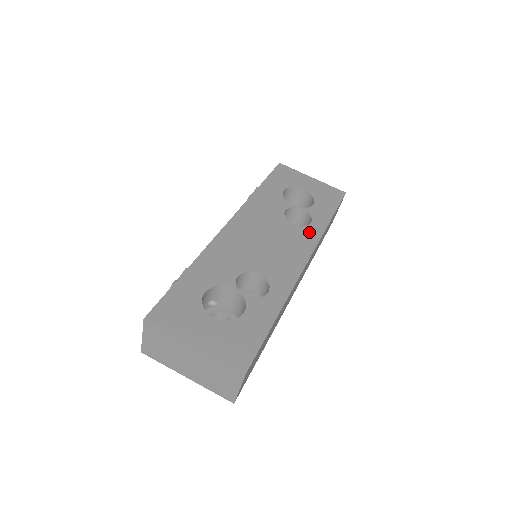
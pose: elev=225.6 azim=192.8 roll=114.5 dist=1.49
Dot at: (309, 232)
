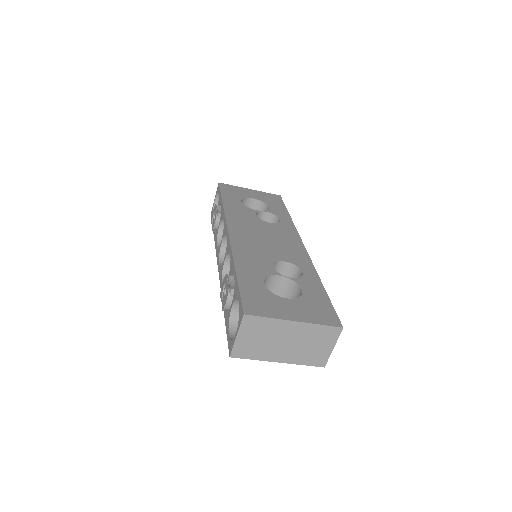
Dot at: (285, 226)
